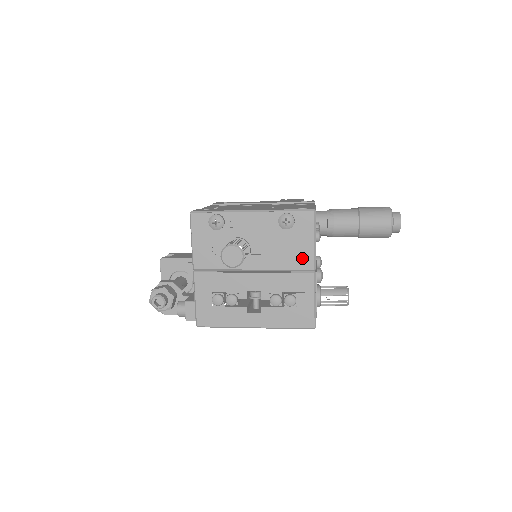
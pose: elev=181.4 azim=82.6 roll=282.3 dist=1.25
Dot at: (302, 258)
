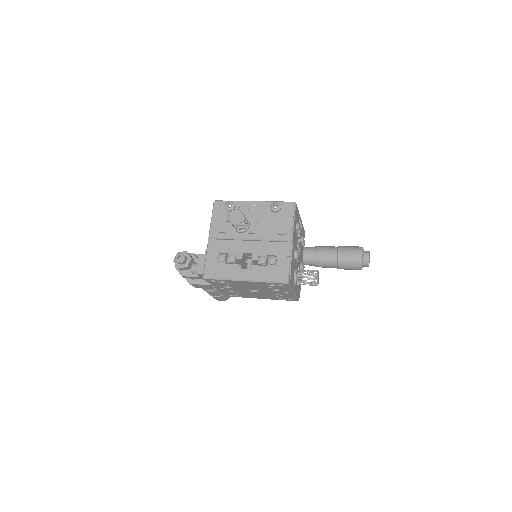
Dot at: (284, 232)
